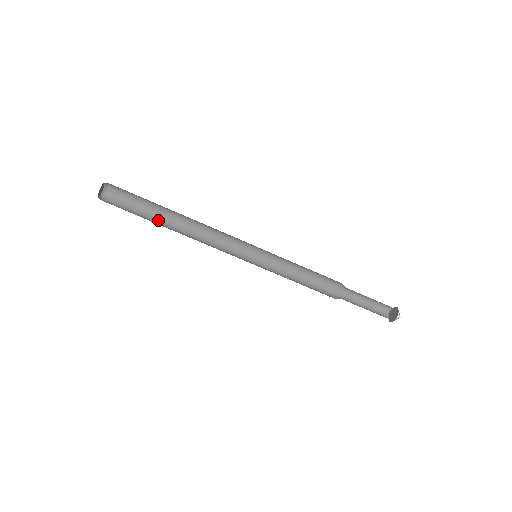
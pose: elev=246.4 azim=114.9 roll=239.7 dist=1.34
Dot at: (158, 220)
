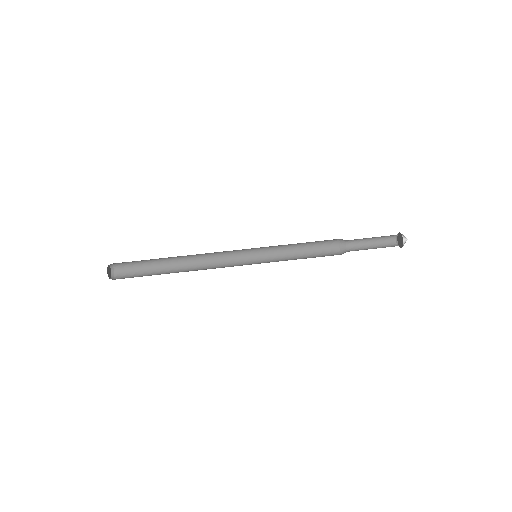
Dot at: (165, 271)
